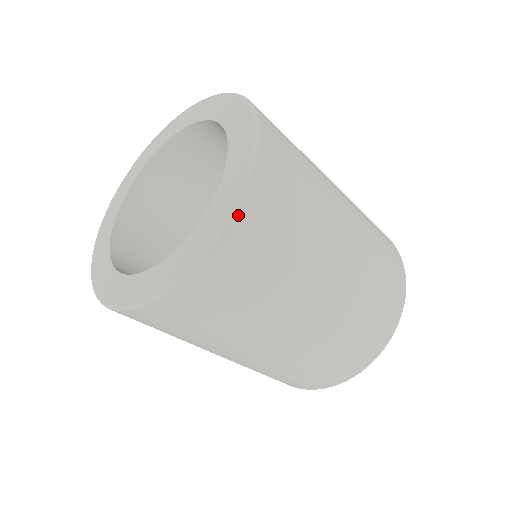
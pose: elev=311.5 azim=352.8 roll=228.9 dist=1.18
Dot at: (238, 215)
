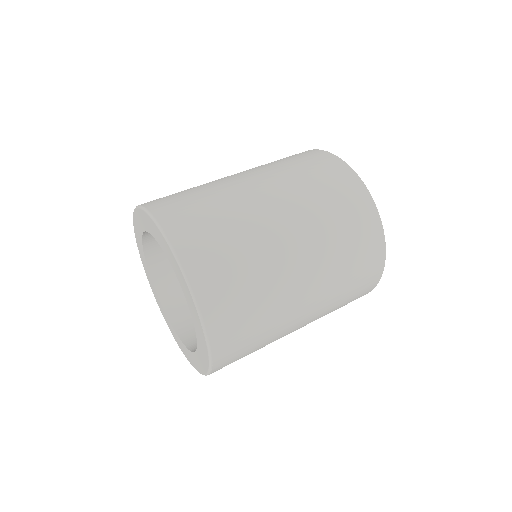
Dot at: (198, 295)
